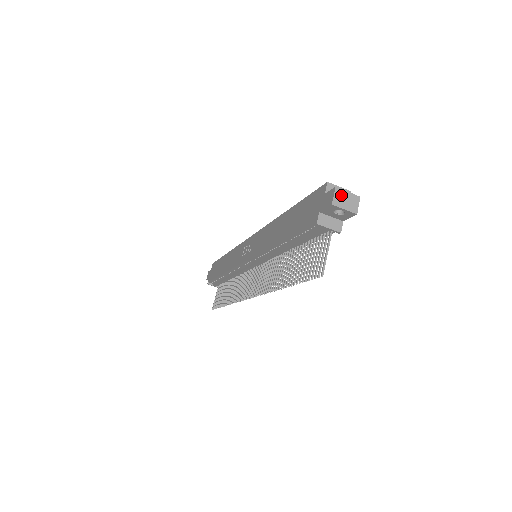
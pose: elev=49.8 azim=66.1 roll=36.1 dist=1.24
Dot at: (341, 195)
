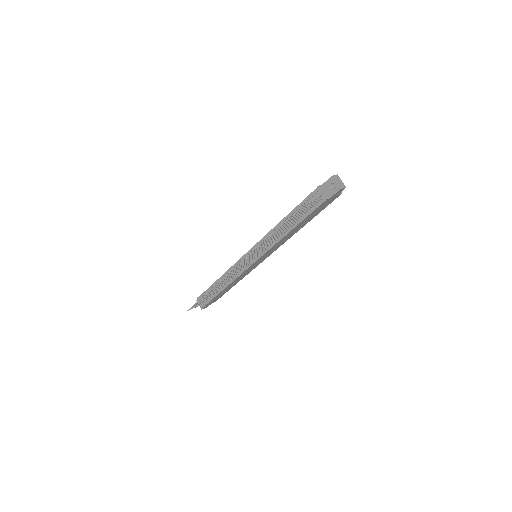
Dot at: (338, 178)
